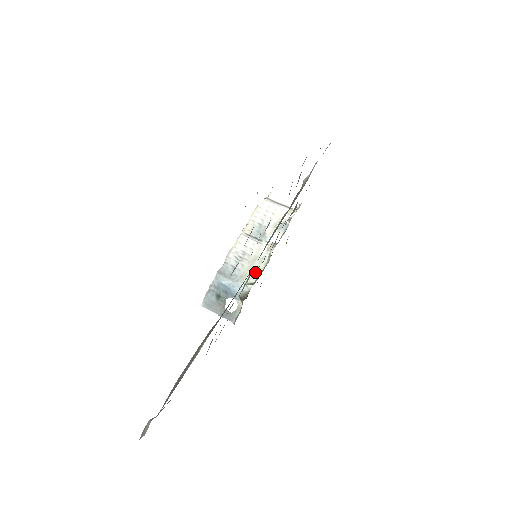
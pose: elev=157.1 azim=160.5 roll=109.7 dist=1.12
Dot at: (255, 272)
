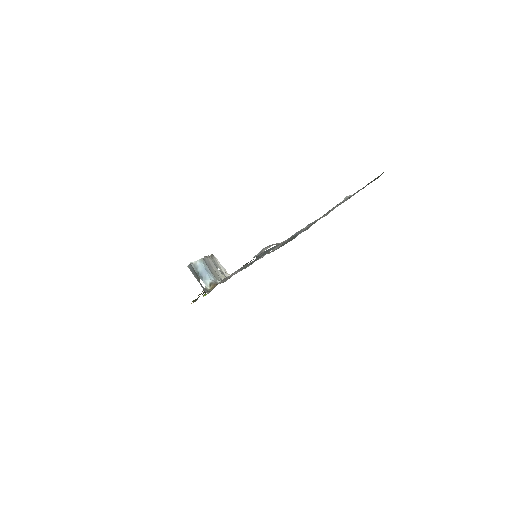
Dot at: (218, 279)
